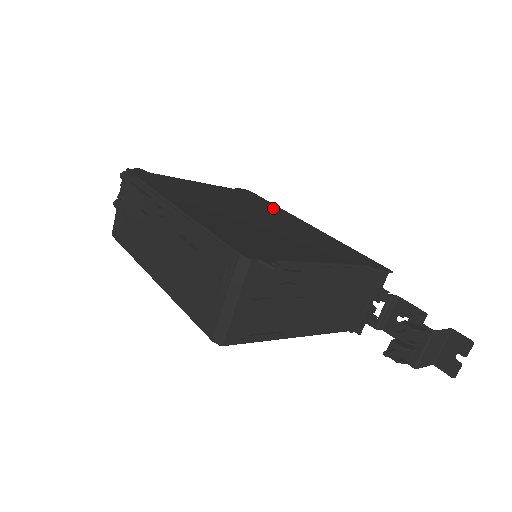
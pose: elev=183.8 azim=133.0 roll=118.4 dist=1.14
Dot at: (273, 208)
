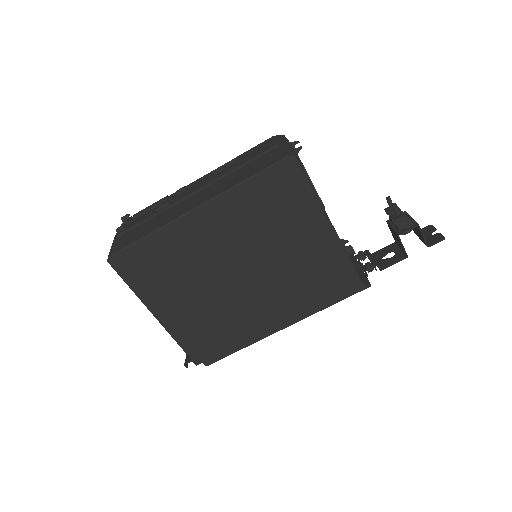
Dot at: occluded
